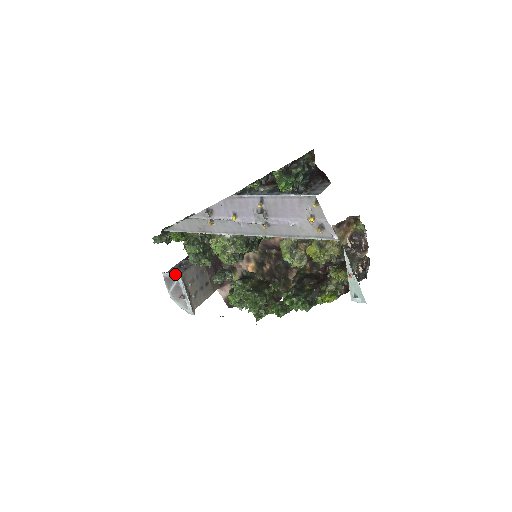
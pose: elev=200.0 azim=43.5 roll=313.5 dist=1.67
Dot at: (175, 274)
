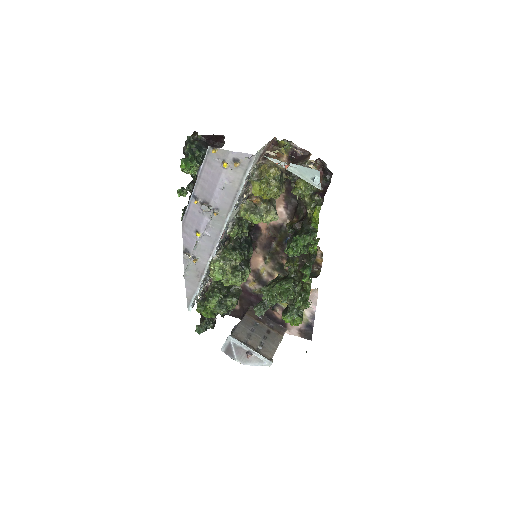
Dot at: (226, 339)
